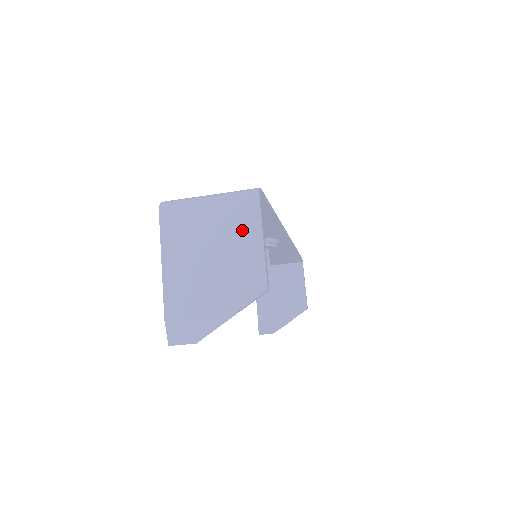
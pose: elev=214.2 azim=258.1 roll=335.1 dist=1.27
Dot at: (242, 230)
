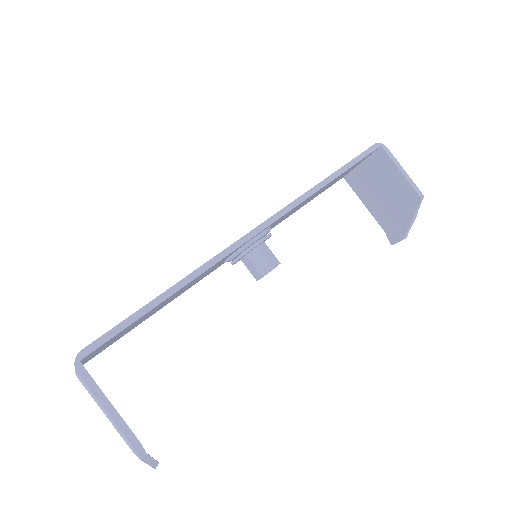
Dot at: occluded
